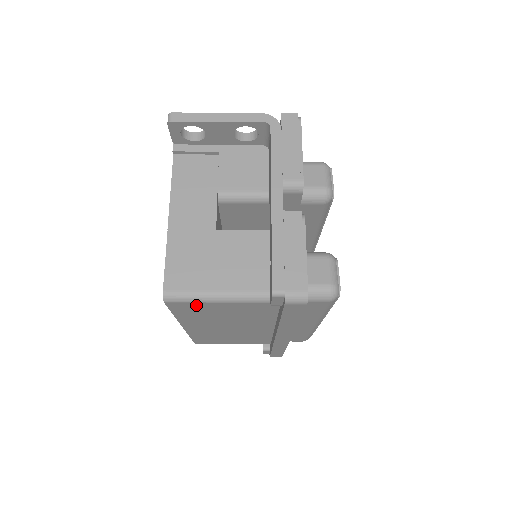
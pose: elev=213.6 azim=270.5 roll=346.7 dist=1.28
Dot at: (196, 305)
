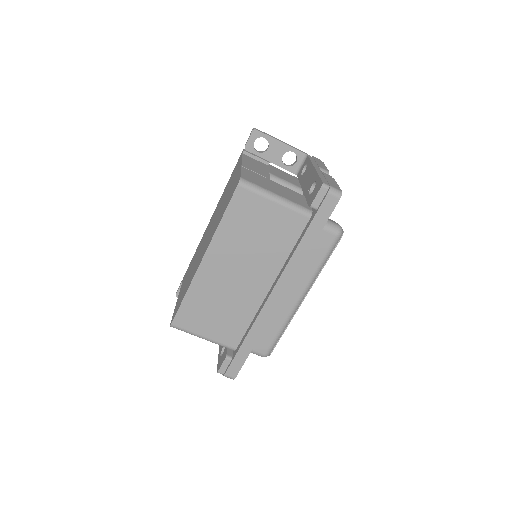
Dot at: (254, 201)
